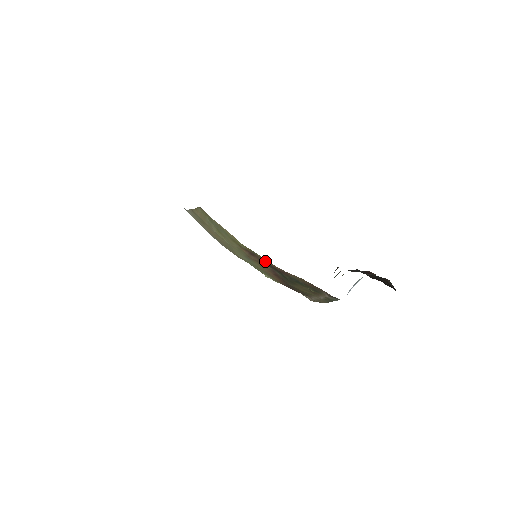
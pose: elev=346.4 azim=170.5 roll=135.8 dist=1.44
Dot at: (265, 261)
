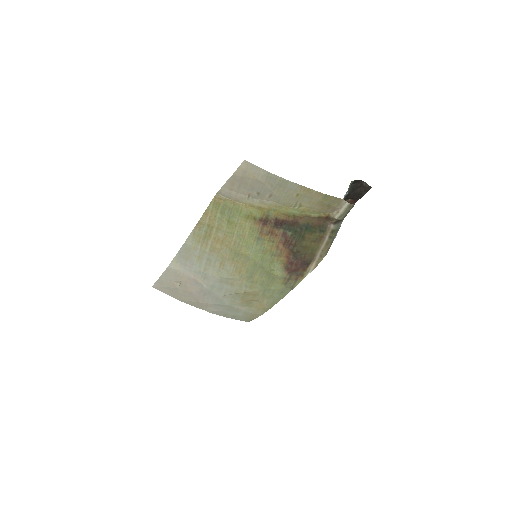
Dot at: (278, 220)
